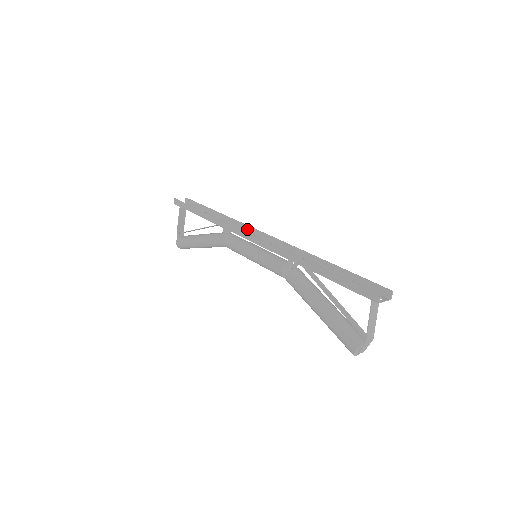
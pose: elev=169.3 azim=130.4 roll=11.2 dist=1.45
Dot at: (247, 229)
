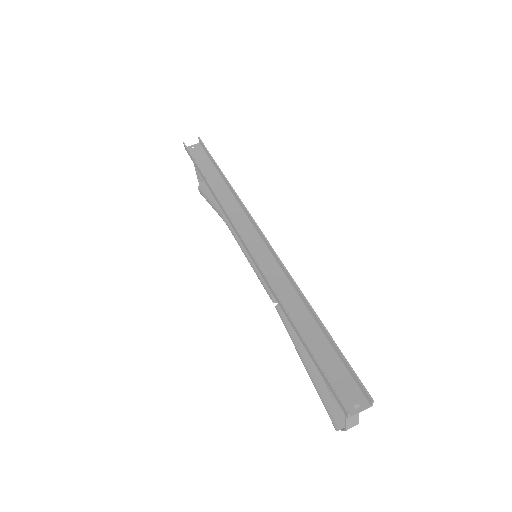
Dot at: (248, 215)
